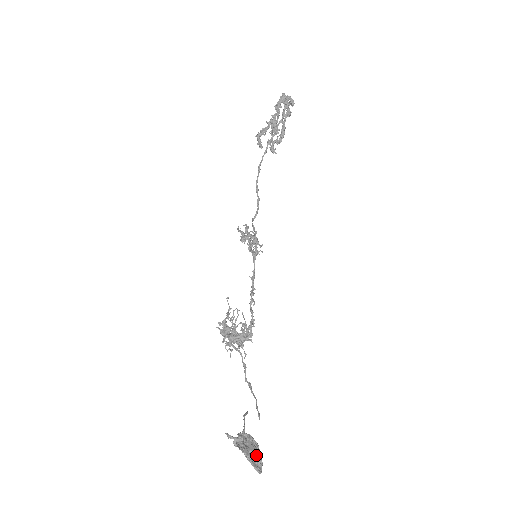
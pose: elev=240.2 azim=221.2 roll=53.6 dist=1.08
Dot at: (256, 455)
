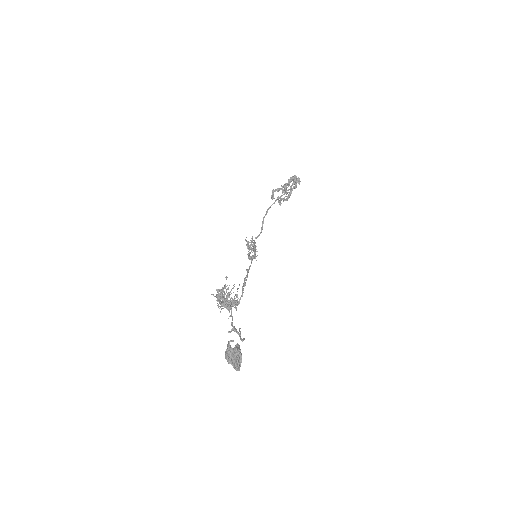
Dot at: (241, 355)
